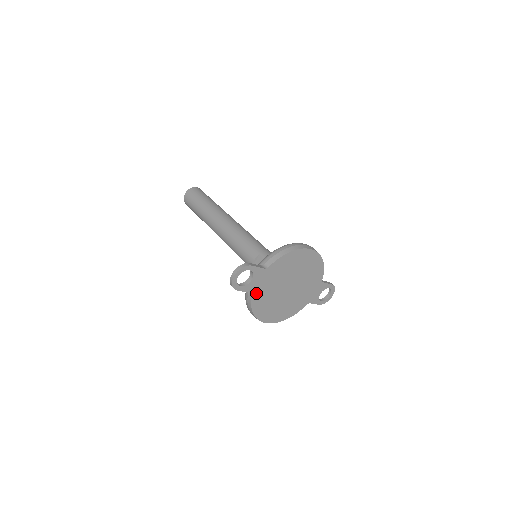
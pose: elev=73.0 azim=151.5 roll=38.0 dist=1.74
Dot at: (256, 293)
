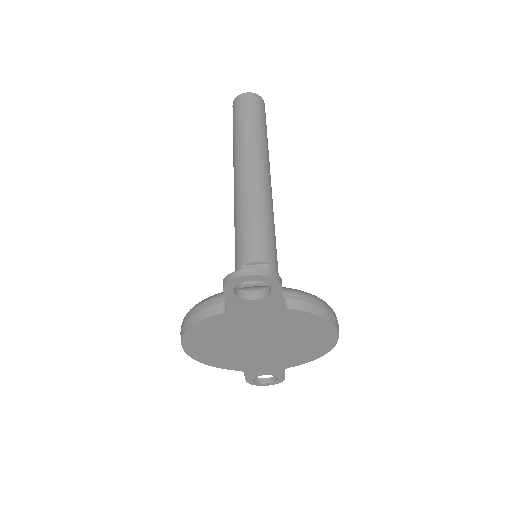
Dot at: (230, 315)
